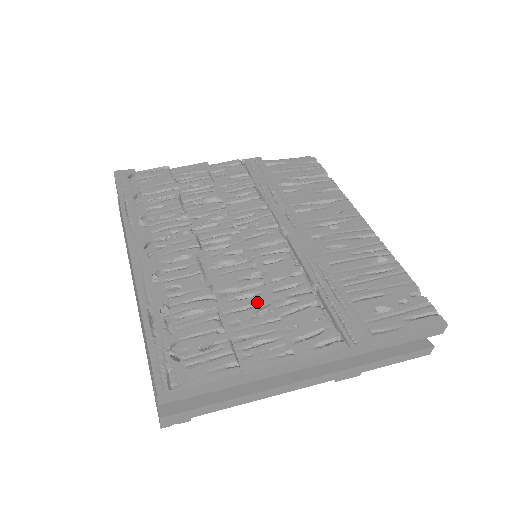
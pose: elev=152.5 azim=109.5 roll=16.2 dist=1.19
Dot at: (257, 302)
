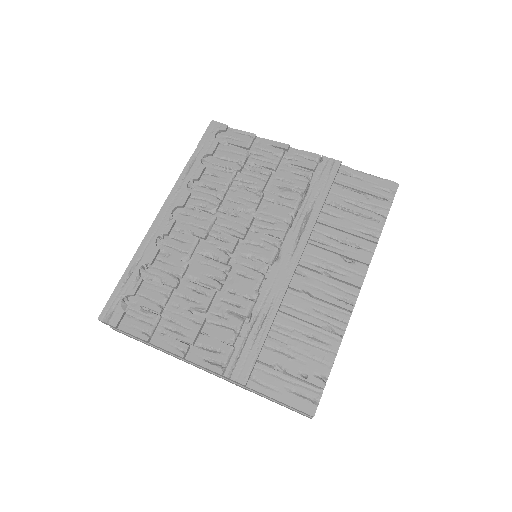
Dot at: (201, 301)
